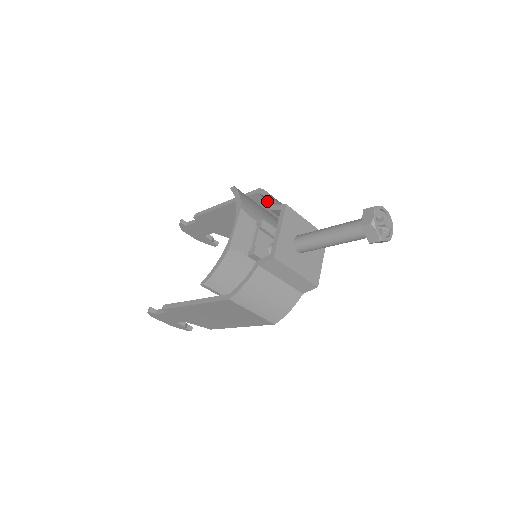
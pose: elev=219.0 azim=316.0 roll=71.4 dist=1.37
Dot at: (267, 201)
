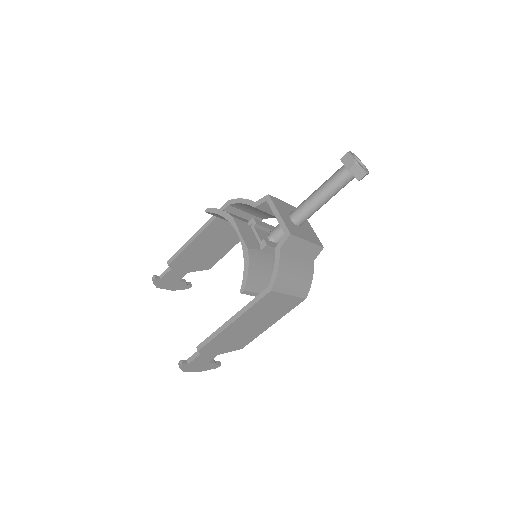
Dot at: (245, 204)
